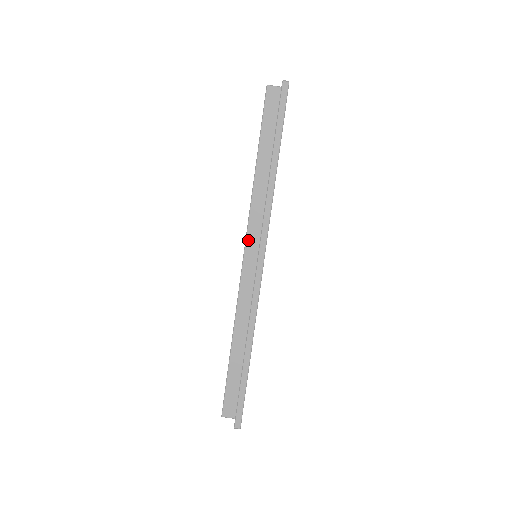
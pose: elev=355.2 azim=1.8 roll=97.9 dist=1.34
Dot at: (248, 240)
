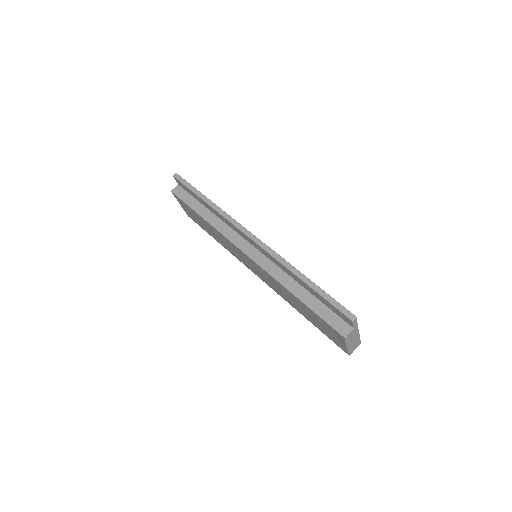
Dot at: (237, 245)
